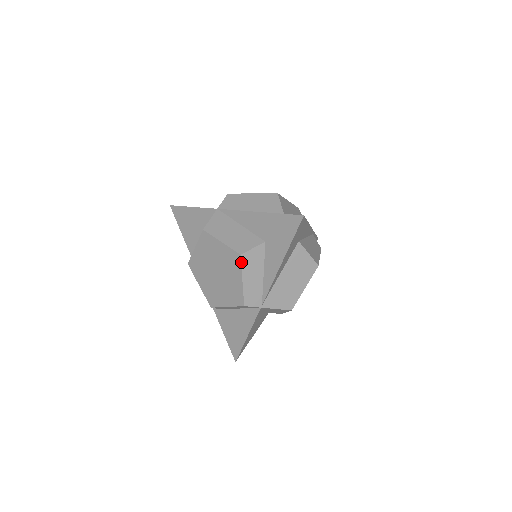
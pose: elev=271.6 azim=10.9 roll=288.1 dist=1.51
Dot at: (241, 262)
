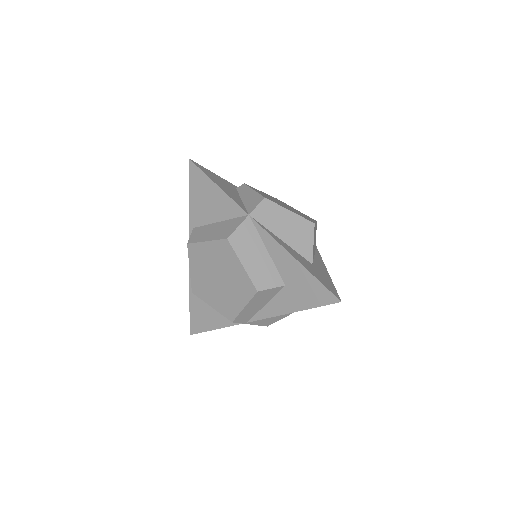
Dot at: (254, 296)
